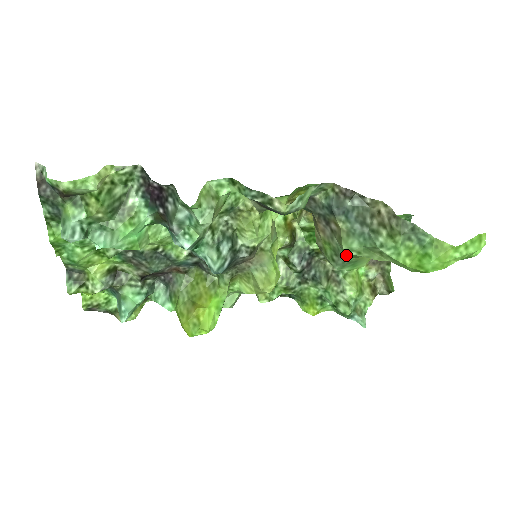
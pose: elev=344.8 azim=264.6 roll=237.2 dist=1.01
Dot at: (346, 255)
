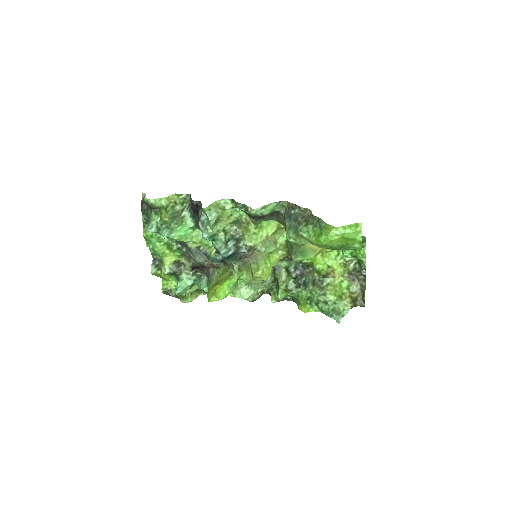
Dot at: (294, 246)
